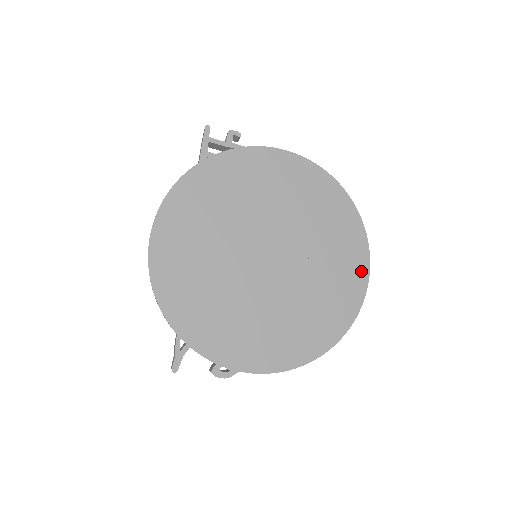
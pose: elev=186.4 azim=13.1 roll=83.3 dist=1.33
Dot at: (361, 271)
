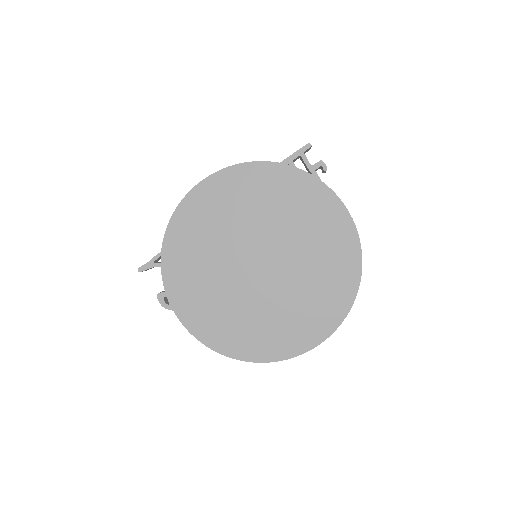
Dot at: (314, 337)
